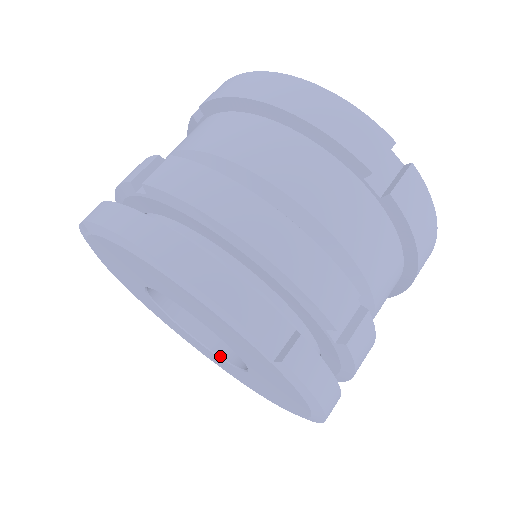
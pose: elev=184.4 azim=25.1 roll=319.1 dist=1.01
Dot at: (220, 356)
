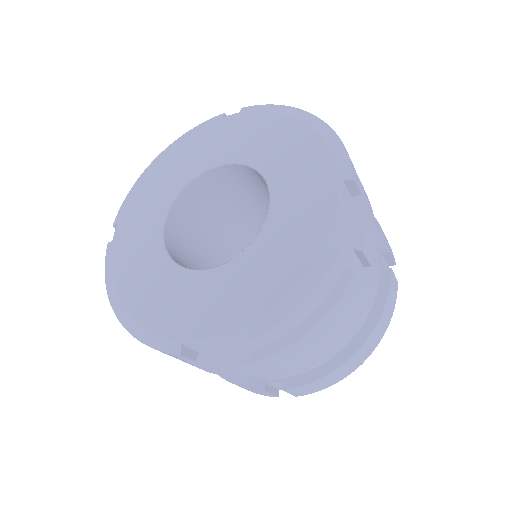
Dot at: occluded
